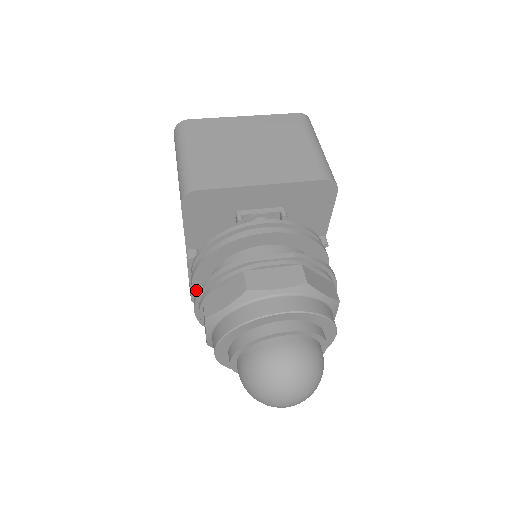
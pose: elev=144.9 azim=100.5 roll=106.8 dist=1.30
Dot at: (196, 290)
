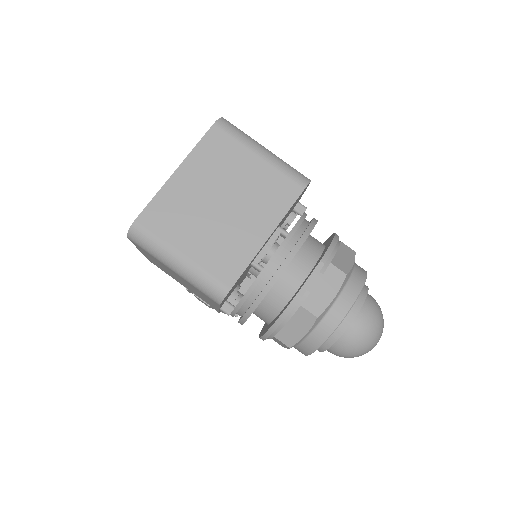
Dot at: occluded
